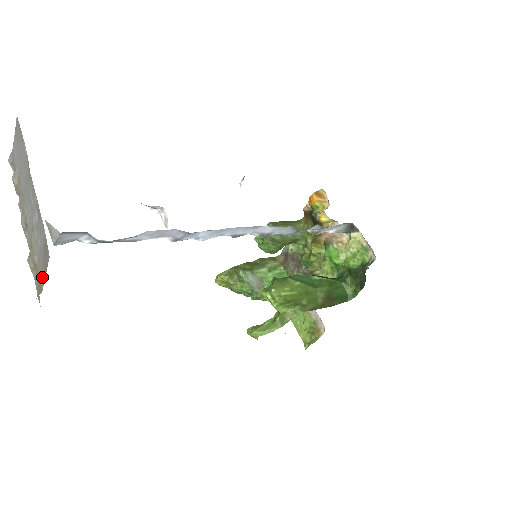
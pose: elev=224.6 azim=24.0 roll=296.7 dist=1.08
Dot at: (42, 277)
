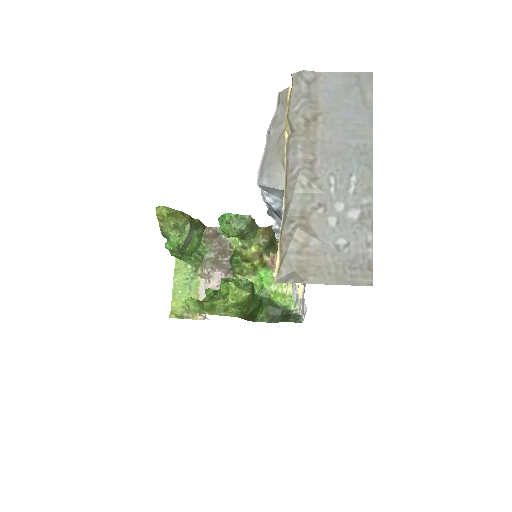
Dot at: (321, 274)
